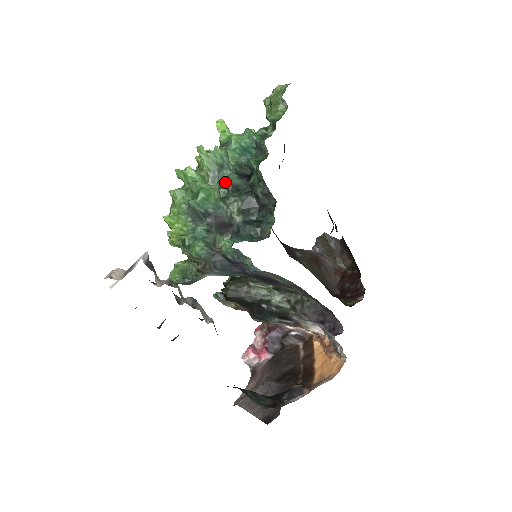
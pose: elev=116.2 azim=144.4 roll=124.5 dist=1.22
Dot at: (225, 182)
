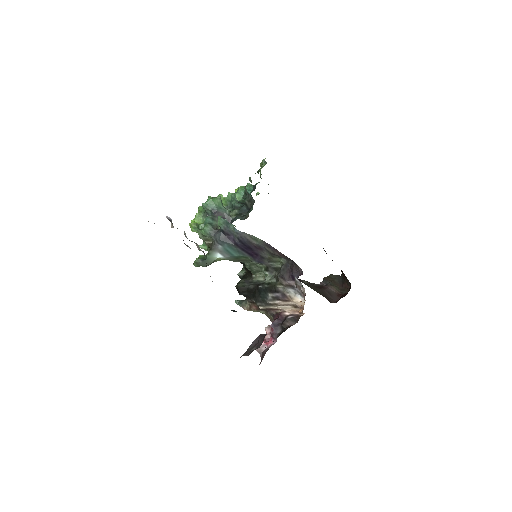
Dot at: (232, 207)
